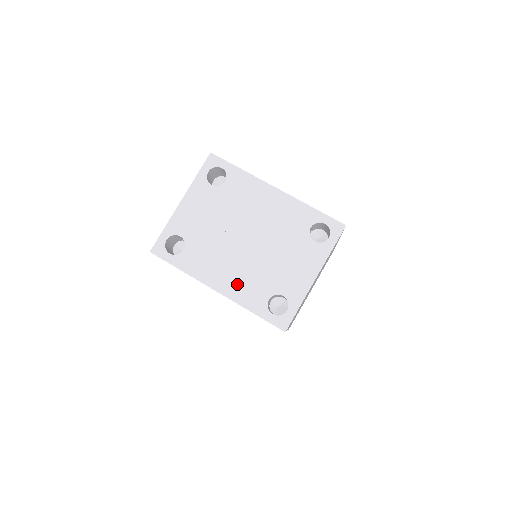
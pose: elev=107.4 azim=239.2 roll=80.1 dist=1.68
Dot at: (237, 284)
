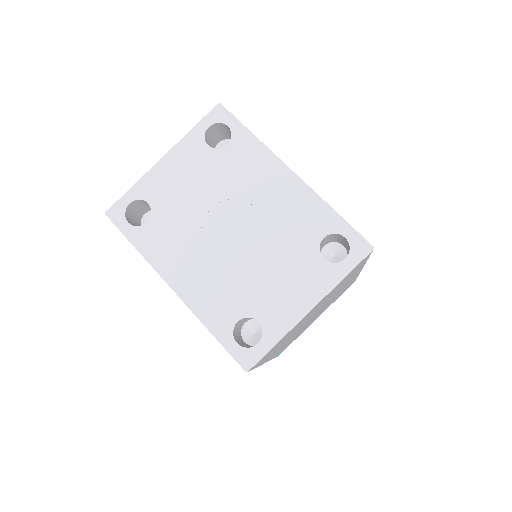
Dot at: (202, 287)
